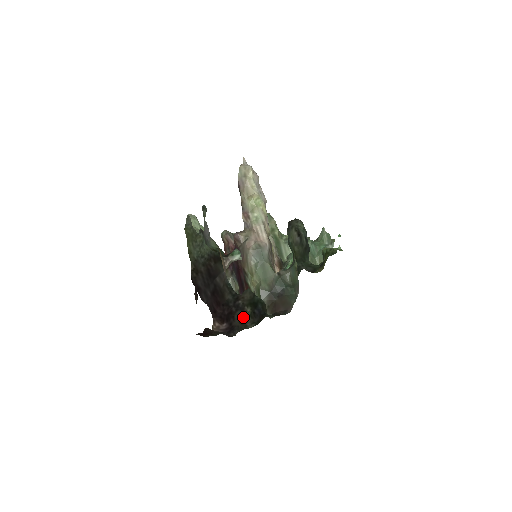
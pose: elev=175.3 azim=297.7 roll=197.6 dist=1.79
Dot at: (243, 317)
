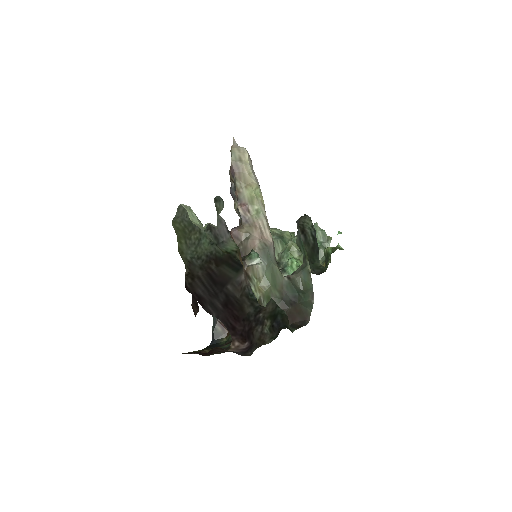
Dot at: (262, 332)
